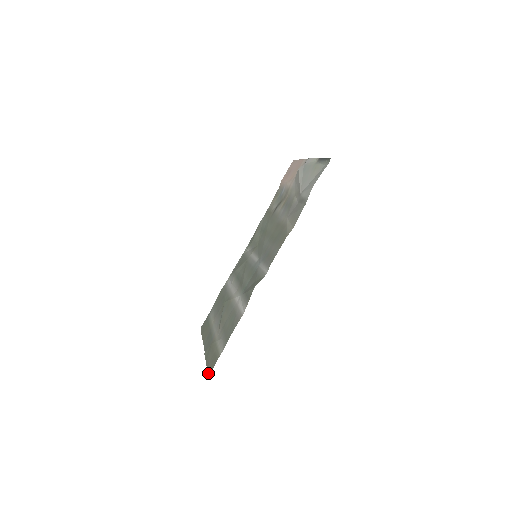
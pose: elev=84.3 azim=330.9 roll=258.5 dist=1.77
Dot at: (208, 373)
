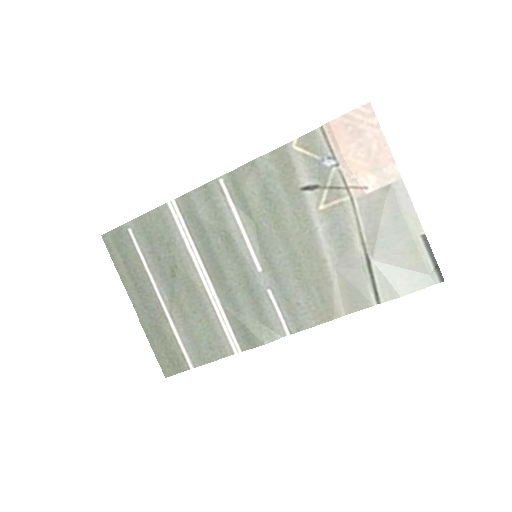
Dot at: (163, 372)
